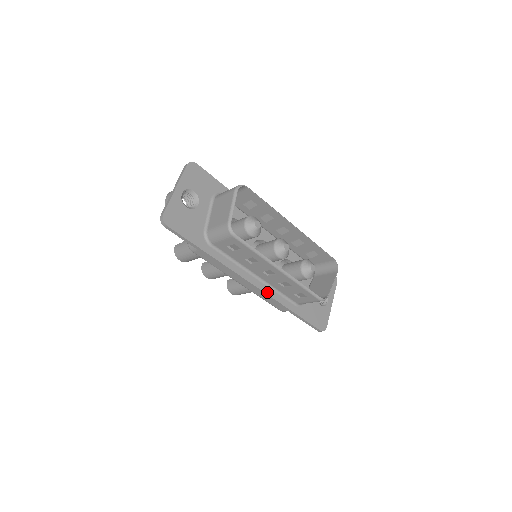
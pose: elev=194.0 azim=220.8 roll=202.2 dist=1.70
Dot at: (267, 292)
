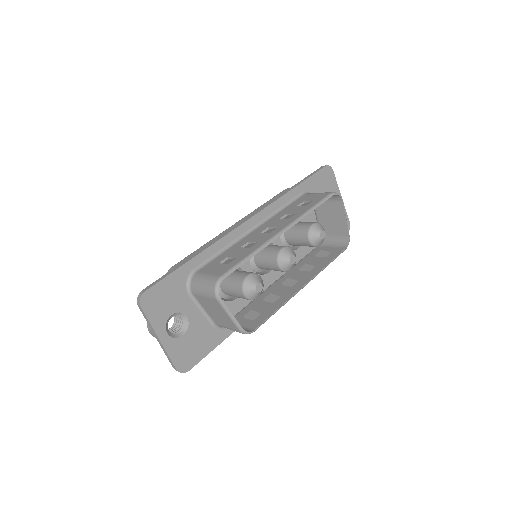
Dot at: occluded
